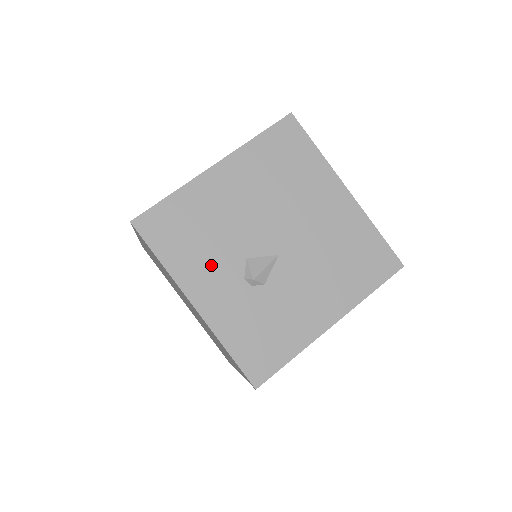
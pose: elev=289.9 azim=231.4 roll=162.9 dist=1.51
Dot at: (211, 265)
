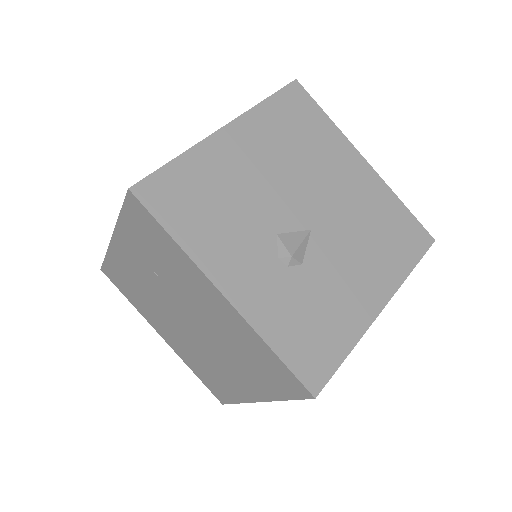
Dot at: (237, 242)
